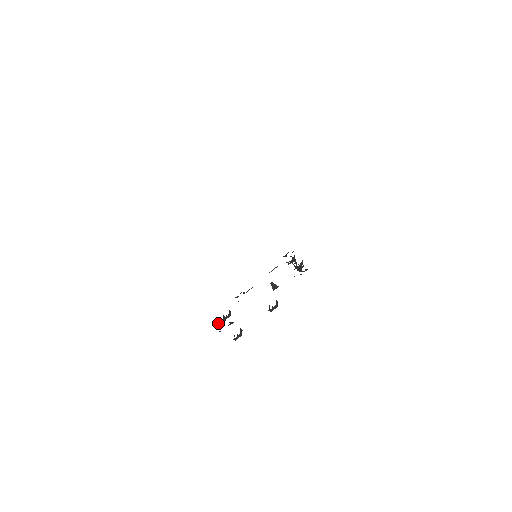
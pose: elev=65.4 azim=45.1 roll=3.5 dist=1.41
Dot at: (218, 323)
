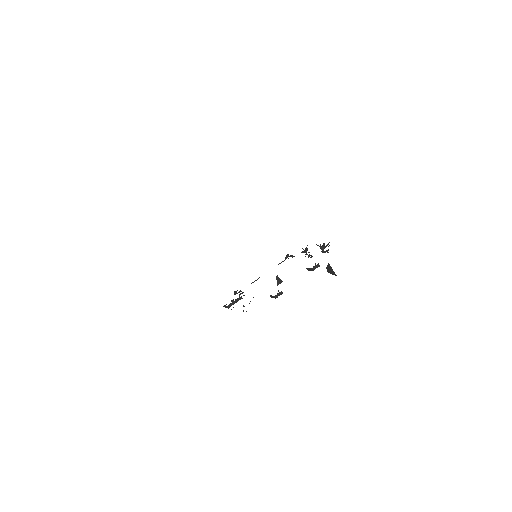
Dot at: (229, 305)
